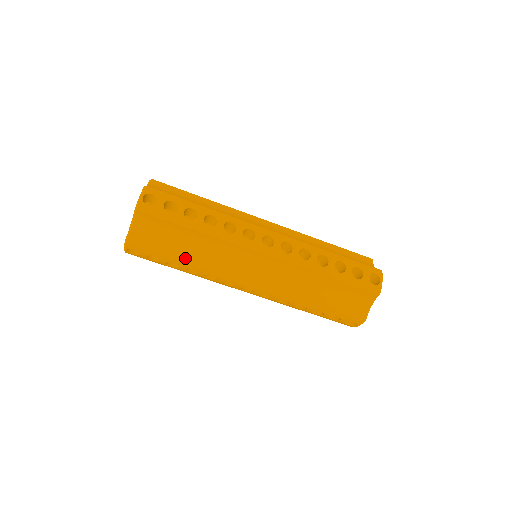
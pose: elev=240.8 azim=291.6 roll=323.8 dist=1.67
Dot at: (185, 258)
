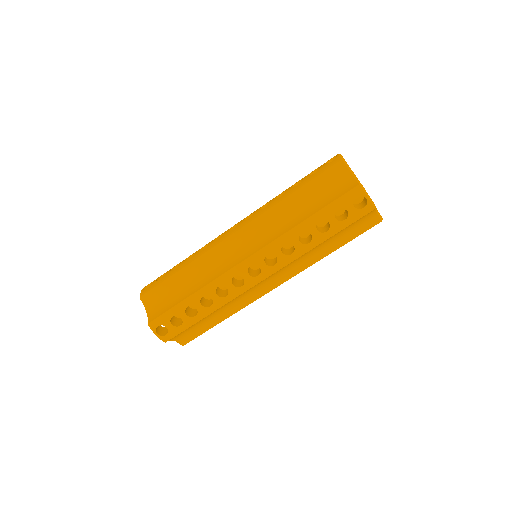
Dot at: (190, 294)
